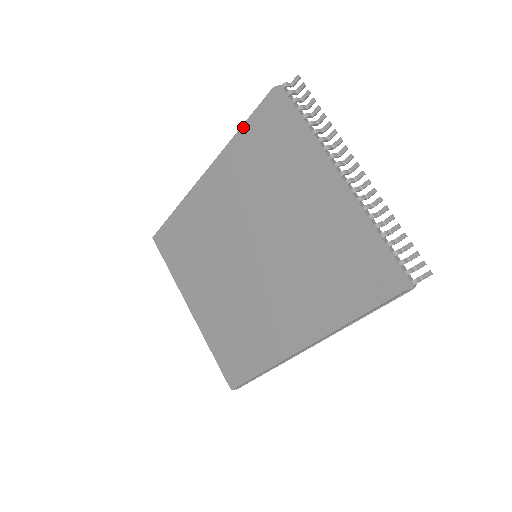
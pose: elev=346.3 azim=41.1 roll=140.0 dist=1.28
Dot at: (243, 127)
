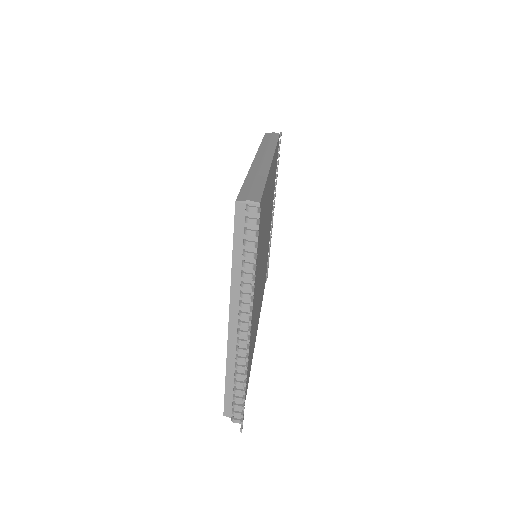
Dot at: occluded
